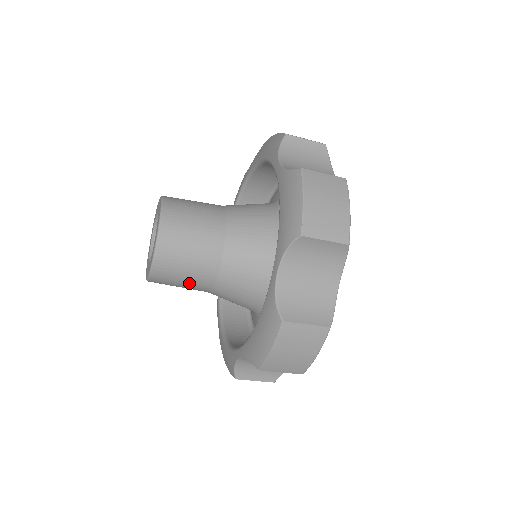
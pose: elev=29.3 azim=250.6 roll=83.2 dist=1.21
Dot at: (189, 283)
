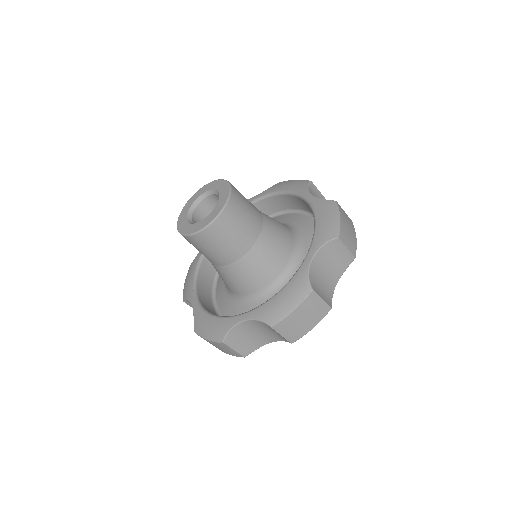
Dot at: (224, 249)
